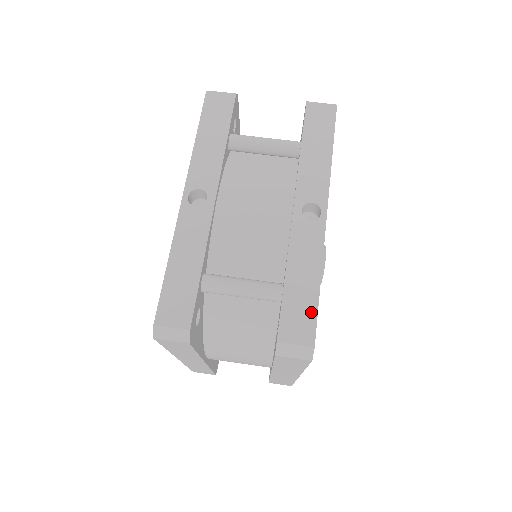
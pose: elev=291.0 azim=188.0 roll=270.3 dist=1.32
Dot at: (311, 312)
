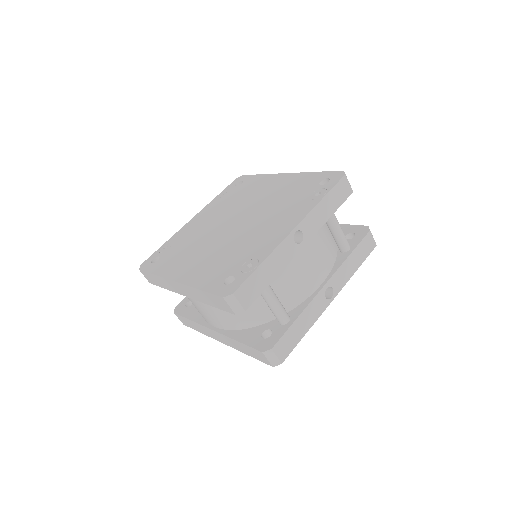
Dot at: (293, 345)
